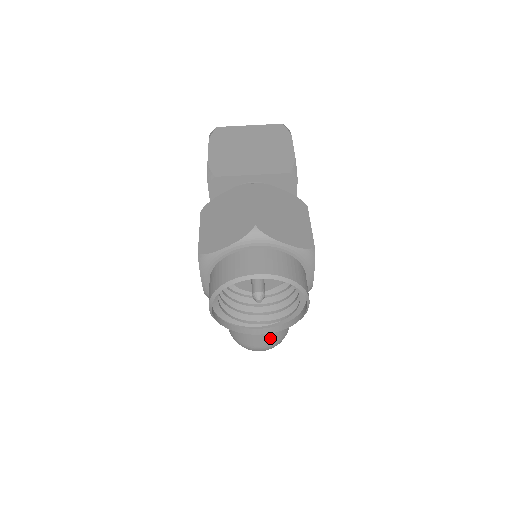
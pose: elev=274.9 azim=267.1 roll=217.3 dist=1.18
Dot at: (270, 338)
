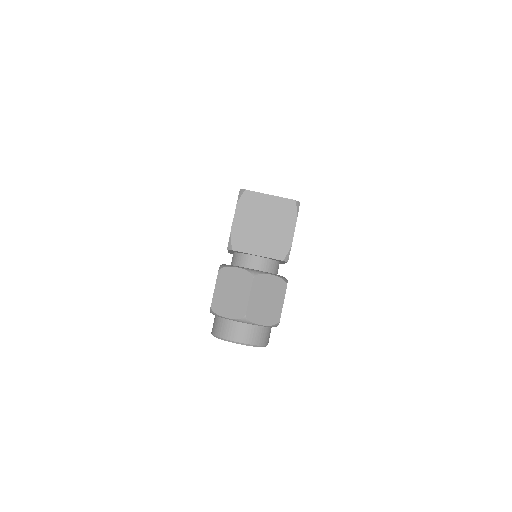
Dot at: occluded
